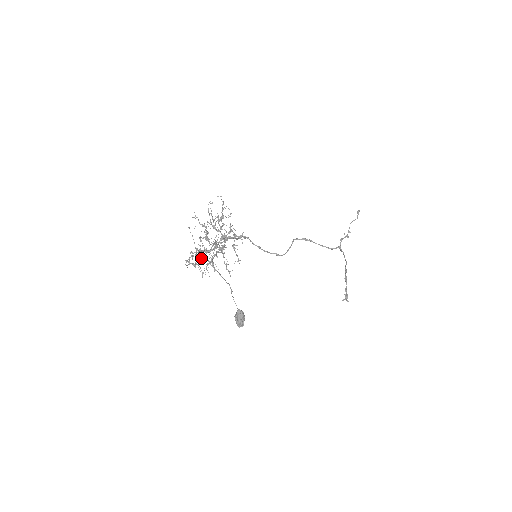
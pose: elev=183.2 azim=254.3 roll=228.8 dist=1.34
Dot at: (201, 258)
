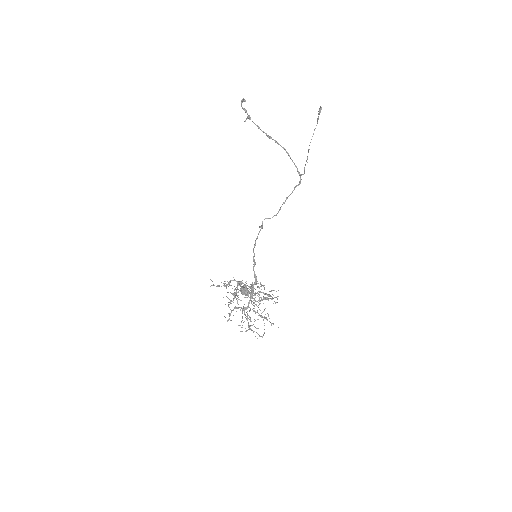
Dot at: (248, 323)
